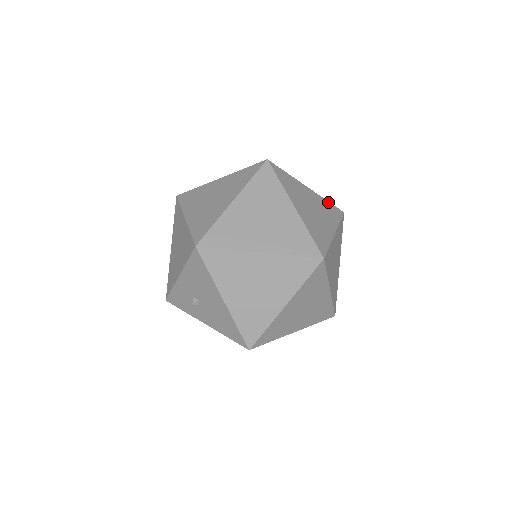
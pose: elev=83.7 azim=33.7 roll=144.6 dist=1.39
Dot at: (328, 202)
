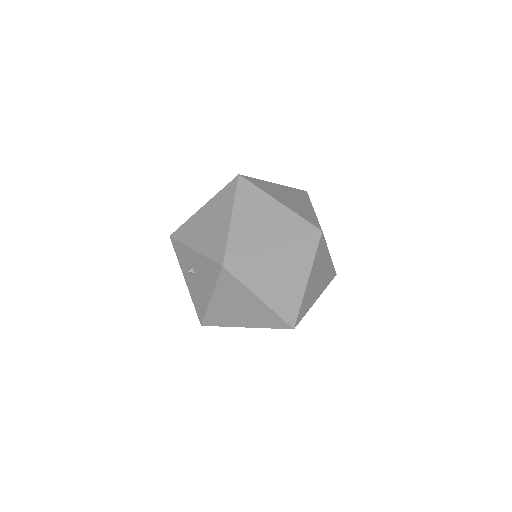
Dot at: (333, 267)
